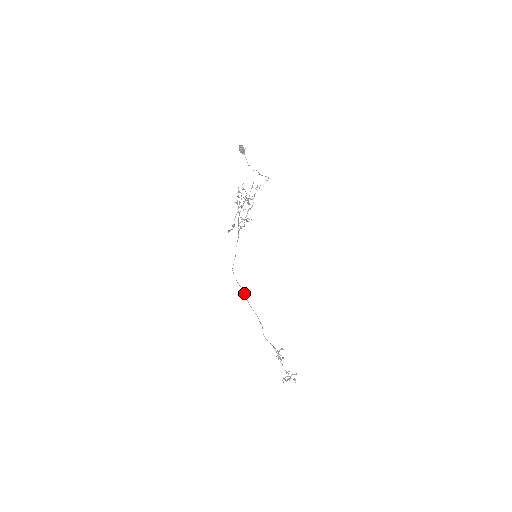
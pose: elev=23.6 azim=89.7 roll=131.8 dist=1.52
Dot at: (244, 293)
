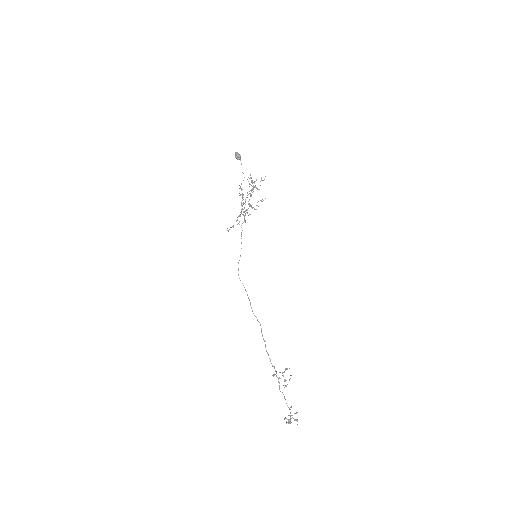
Dot at: occluded
